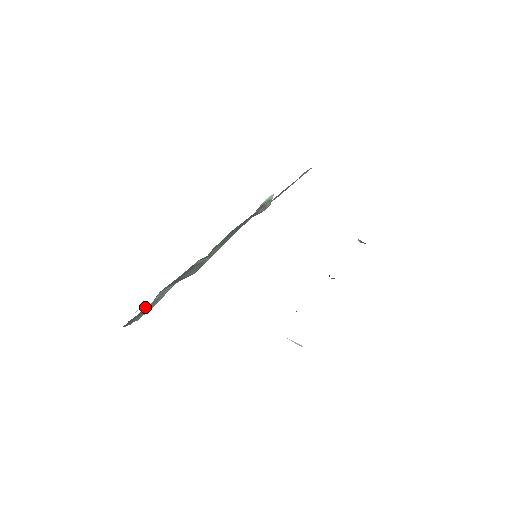
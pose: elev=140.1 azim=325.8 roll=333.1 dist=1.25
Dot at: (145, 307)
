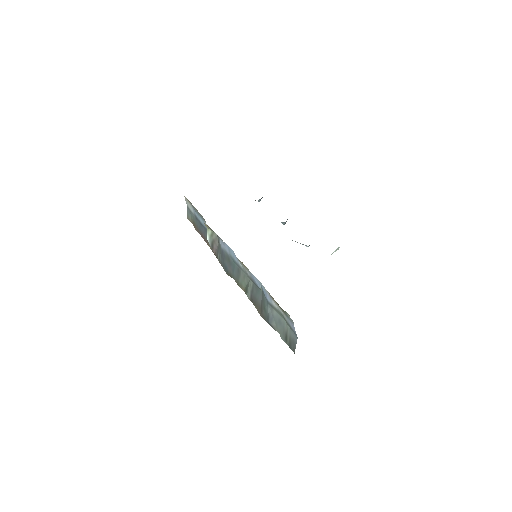
Dot at: (280, 336)
